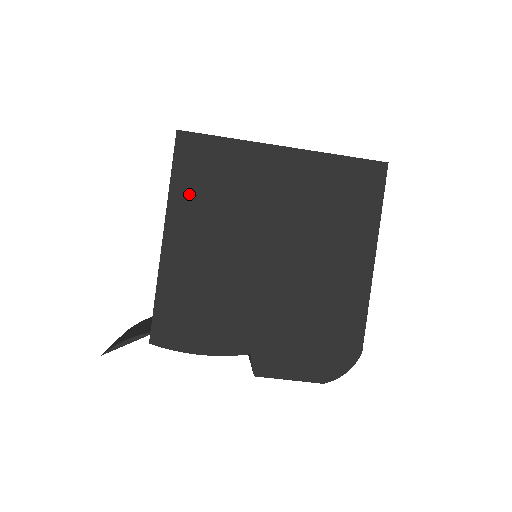
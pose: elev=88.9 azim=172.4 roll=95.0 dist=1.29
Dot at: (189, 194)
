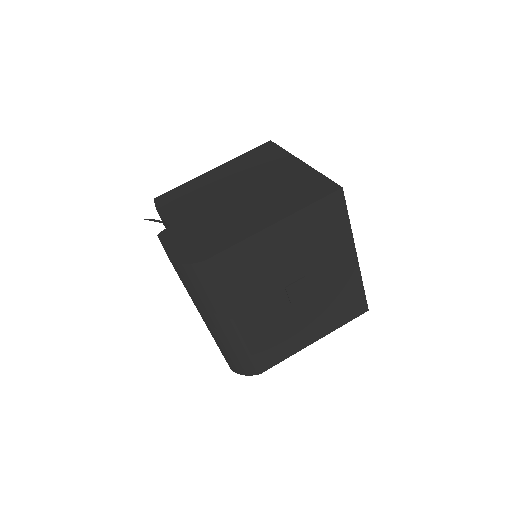
Dot at: (243, 160)
